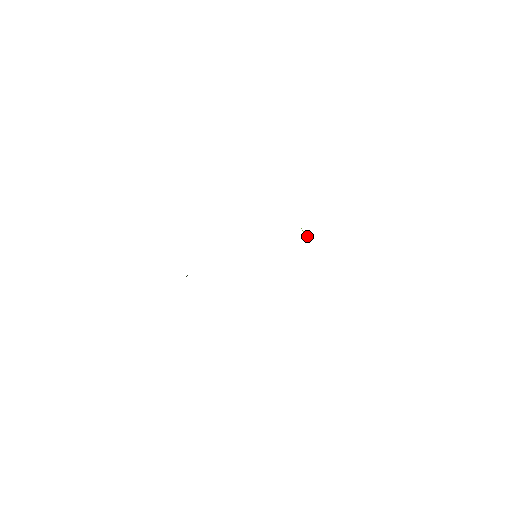
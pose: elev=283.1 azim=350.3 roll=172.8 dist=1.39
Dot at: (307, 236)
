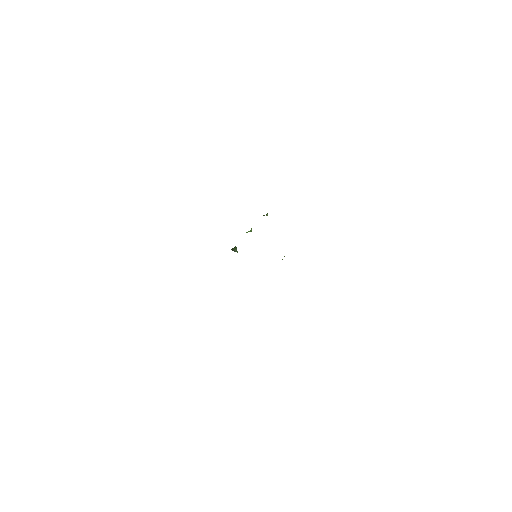
Dot at: occluded
